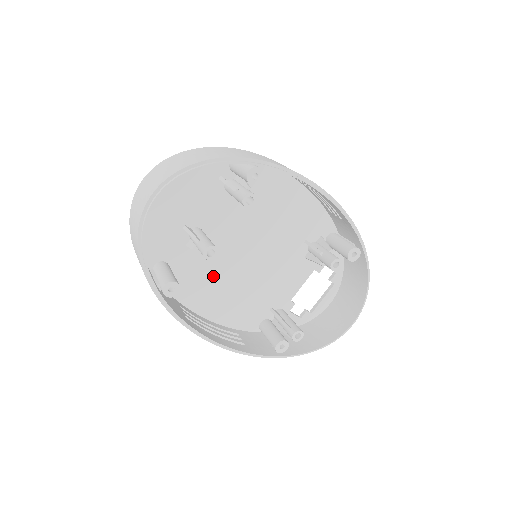
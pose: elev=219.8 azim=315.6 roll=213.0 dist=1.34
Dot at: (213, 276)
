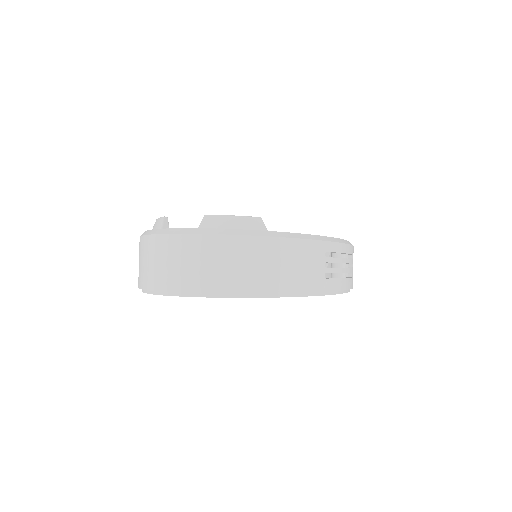
Dot at: occluded
